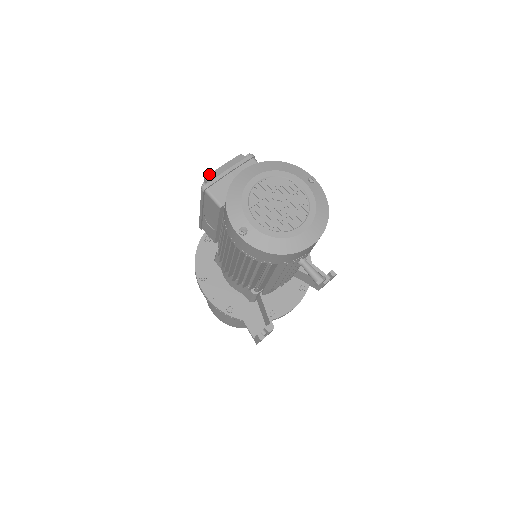
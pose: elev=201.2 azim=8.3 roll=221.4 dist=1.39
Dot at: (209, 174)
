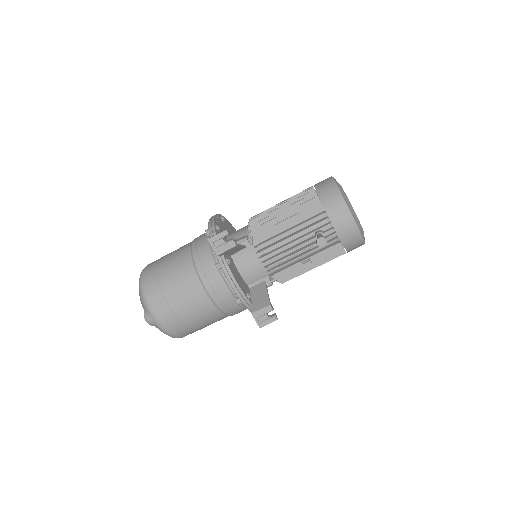
Dot at: occluded
